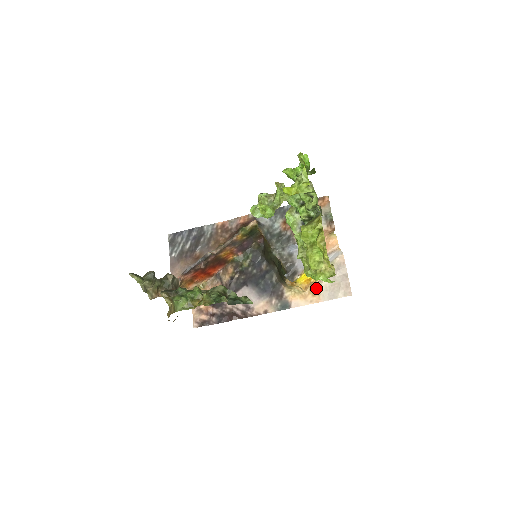
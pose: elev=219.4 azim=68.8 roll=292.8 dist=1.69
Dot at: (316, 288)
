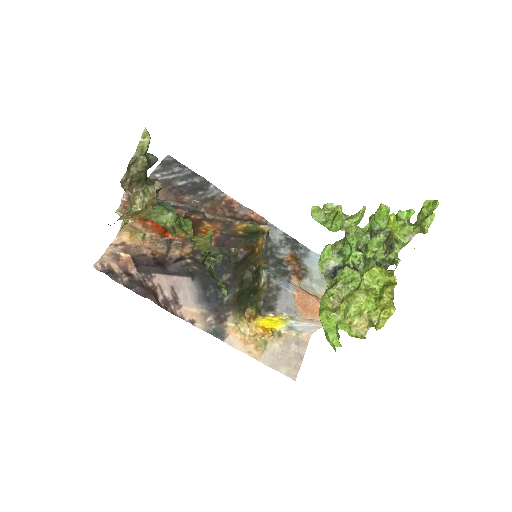
Dot at: (264, 343)
